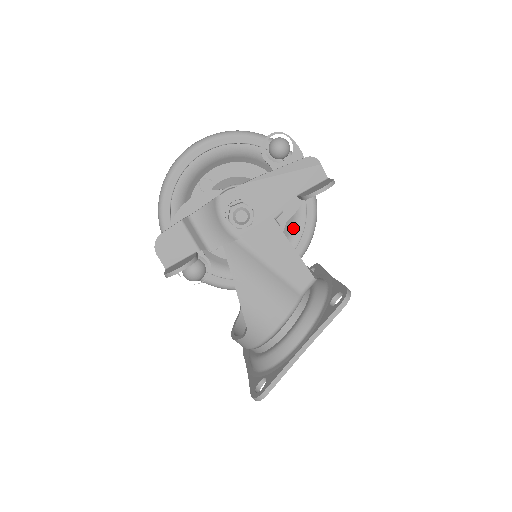
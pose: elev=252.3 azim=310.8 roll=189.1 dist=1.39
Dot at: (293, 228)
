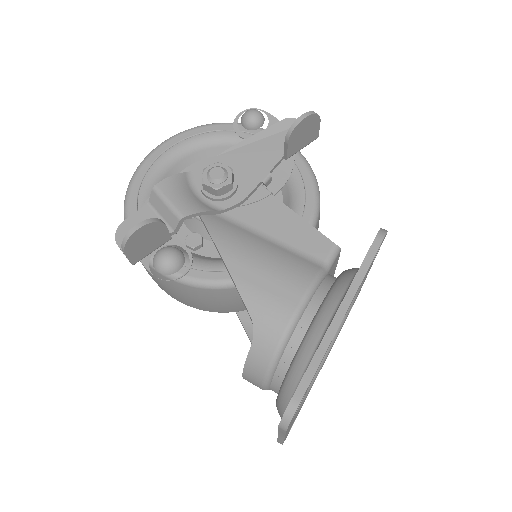
Dot at: (292, 202)
